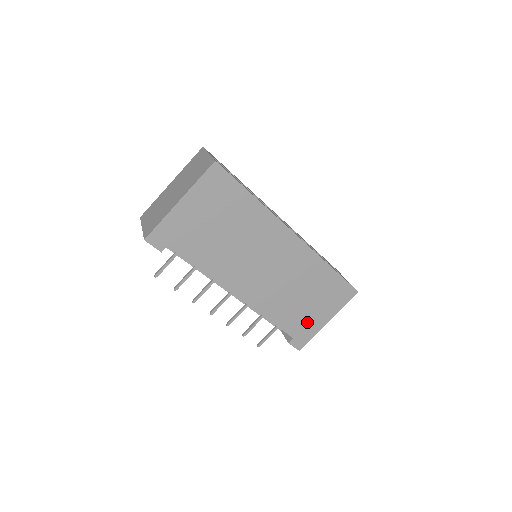
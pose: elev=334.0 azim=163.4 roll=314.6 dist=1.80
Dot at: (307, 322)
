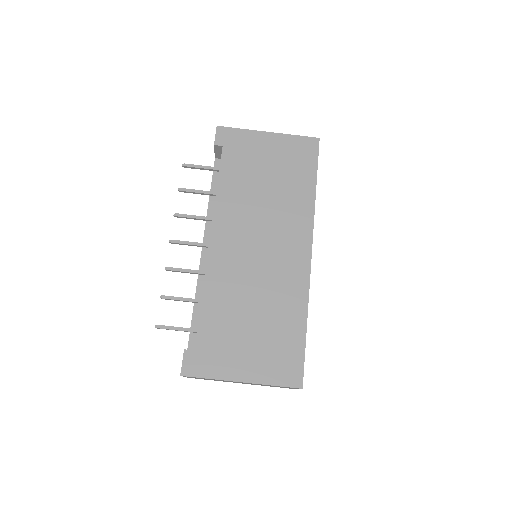
Dot at: (225, 352)
